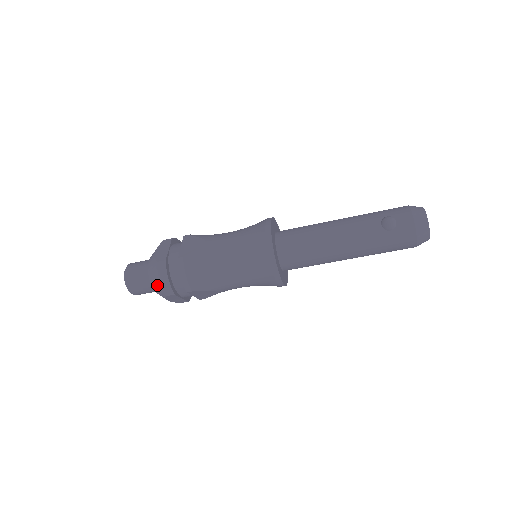
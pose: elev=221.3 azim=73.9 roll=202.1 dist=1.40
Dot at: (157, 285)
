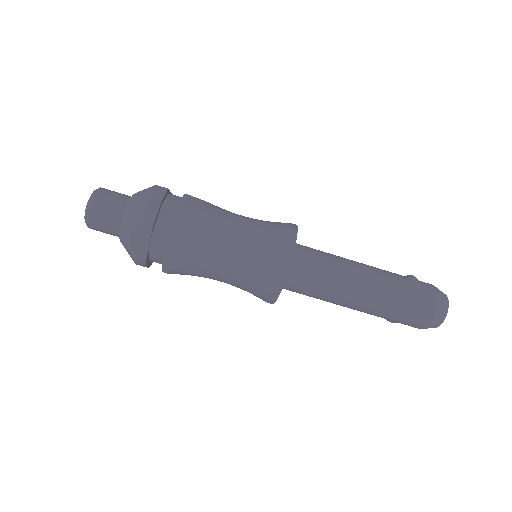
Dot at: (139, 205)
